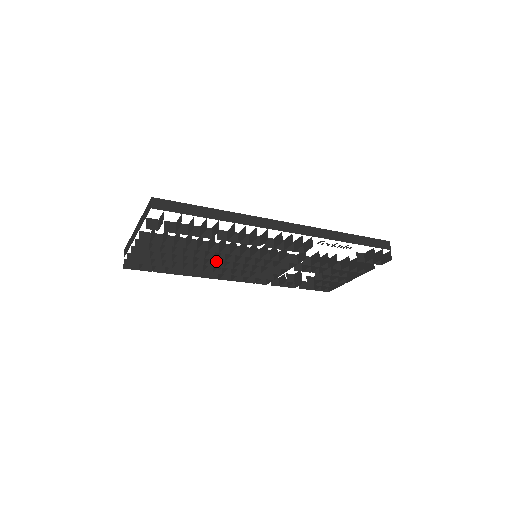
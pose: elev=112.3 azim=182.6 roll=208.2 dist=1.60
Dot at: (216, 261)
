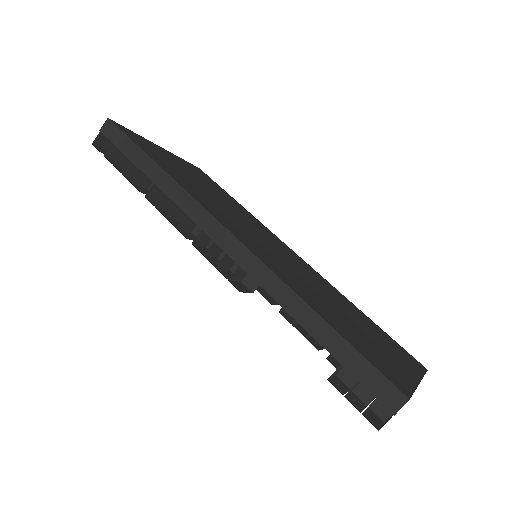
Dot at: occluded
